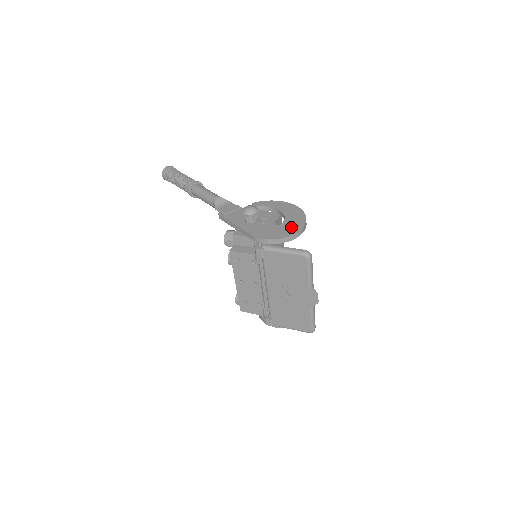
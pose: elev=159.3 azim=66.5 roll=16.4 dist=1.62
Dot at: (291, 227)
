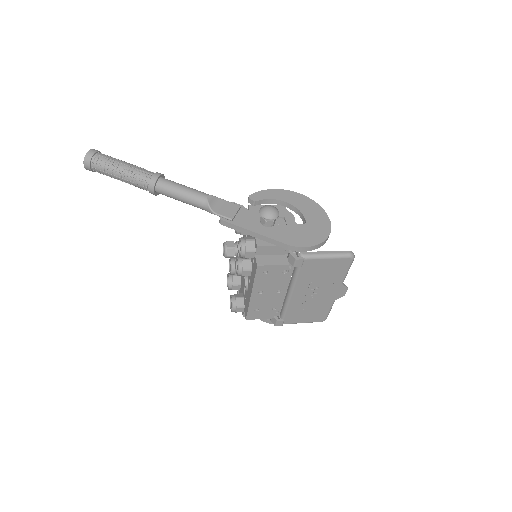
Dot at: (319, 225)
